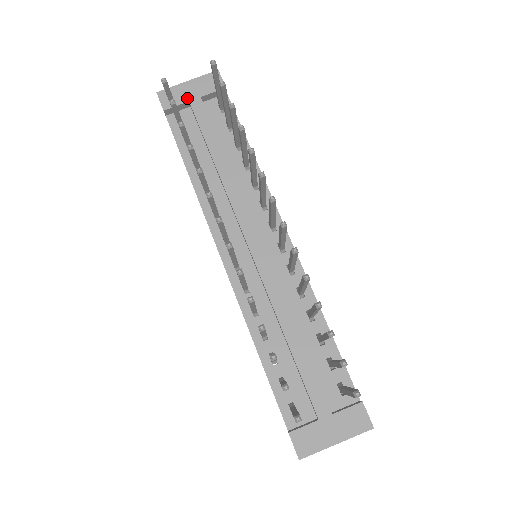
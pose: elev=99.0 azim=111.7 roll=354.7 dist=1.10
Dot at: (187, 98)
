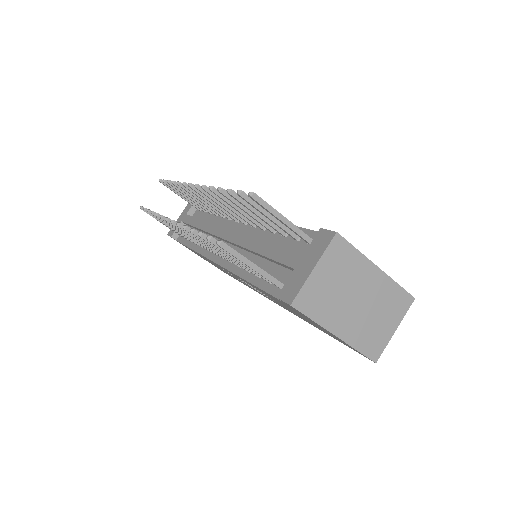
Dot at: (180, 221)
